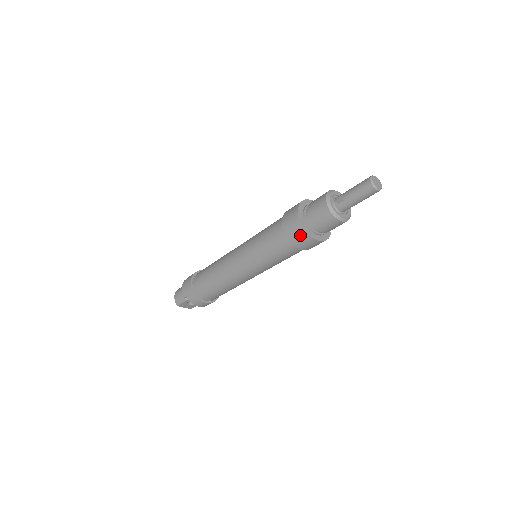
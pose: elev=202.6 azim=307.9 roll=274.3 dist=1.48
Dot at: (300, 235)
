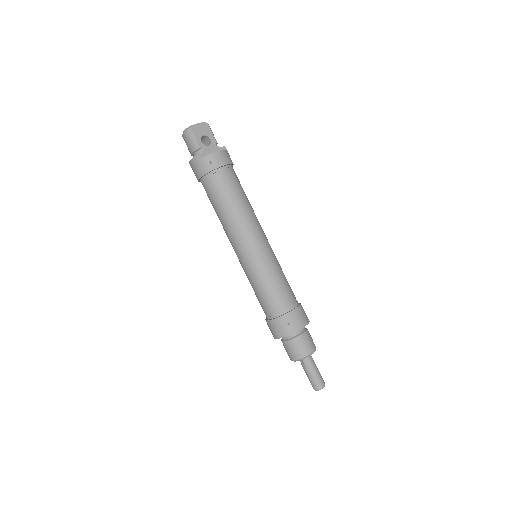
Dot at: occluded
